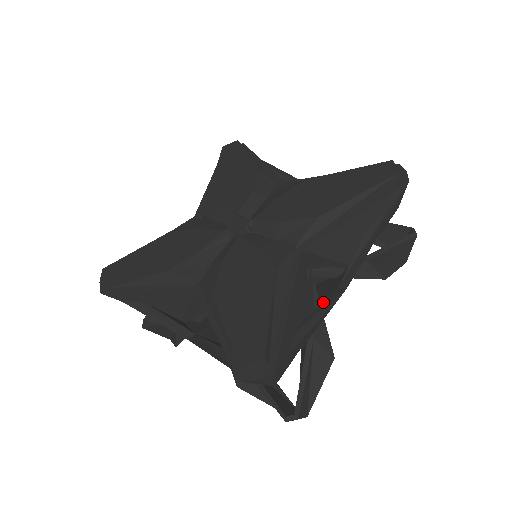
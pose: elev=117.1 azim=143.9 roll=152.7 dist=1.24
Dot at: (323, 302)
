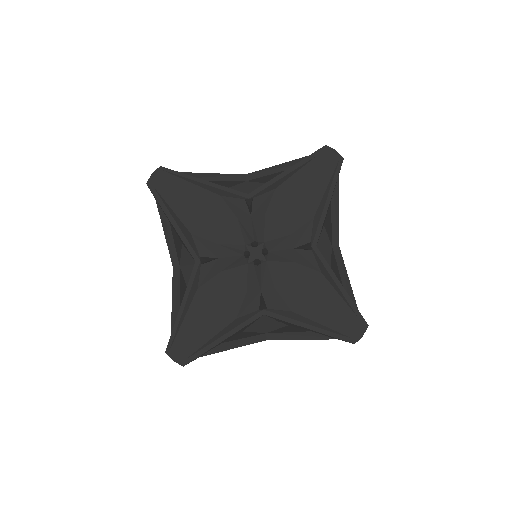
Dot at: (248, 338)
